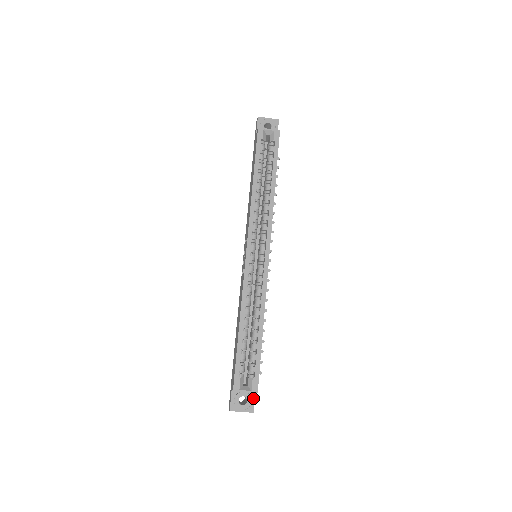
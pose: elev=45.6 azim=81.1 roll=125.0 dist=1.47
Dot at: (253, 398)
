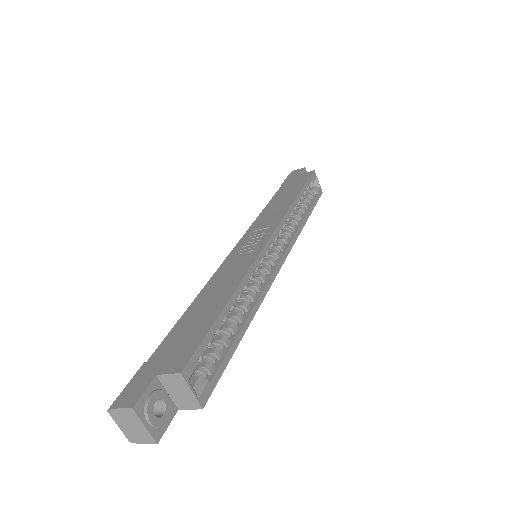
Dot at: (170, 418)
